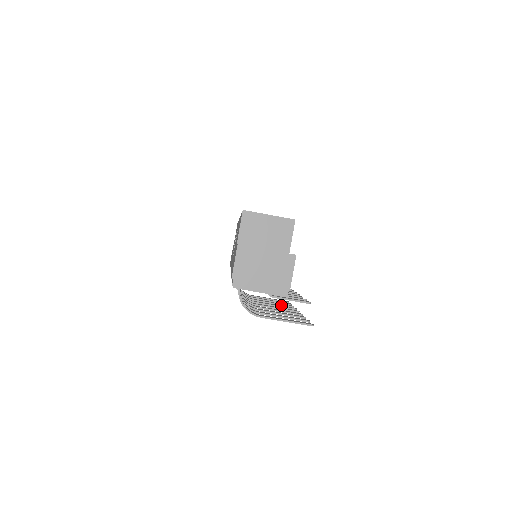
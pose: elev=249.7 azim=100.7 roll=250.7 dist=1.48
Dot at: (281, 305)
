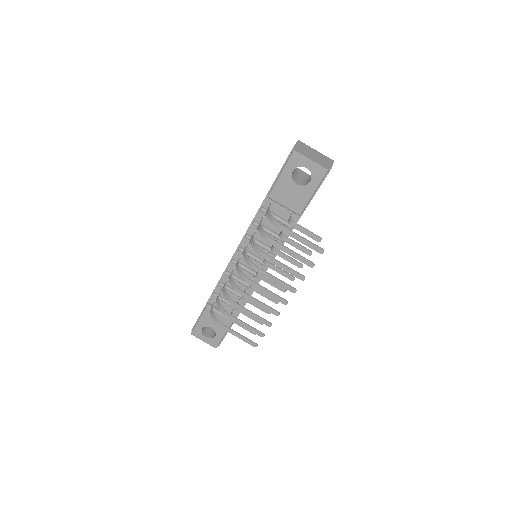
Dot at: (261, 318)
